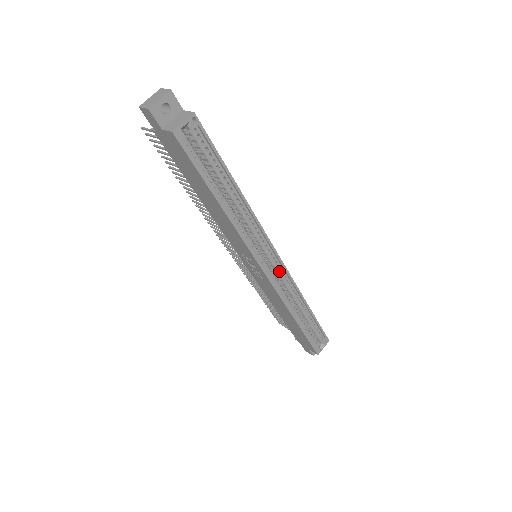
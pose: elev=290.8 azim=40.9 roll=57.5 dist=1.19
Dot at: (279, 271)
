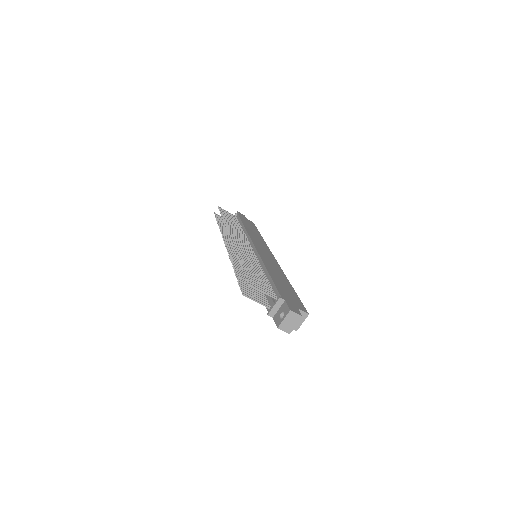
Dot at: occluded
